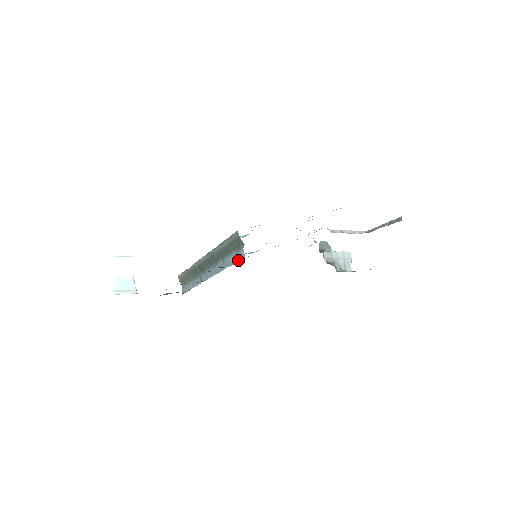
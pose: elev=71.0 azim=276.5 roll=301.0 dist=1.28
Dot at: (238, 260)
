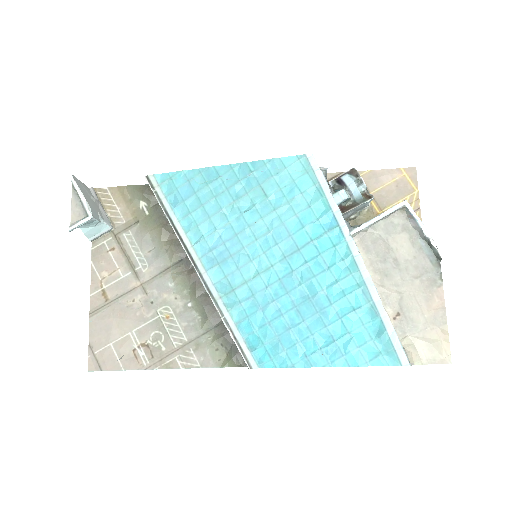
Dot at: occluded
